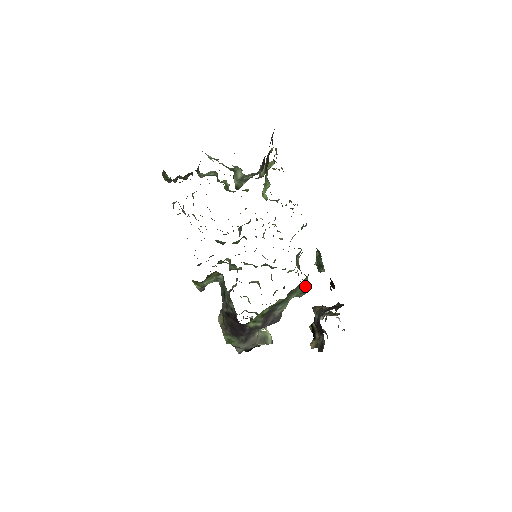
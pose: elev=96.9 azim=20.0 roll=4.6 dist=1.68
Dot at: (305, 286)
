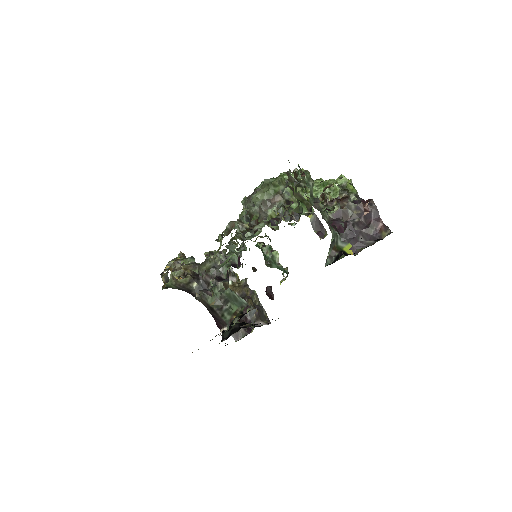
Dot at: occluded
